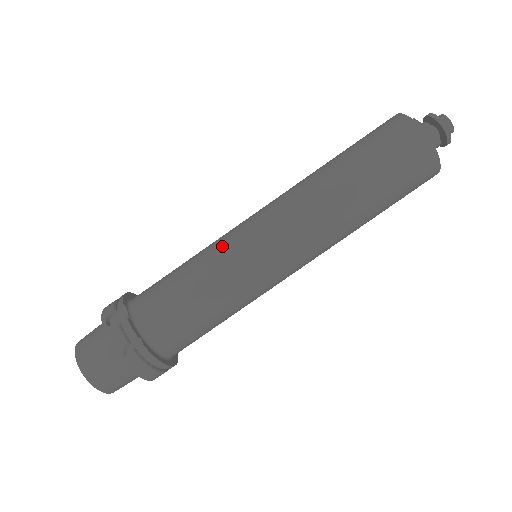
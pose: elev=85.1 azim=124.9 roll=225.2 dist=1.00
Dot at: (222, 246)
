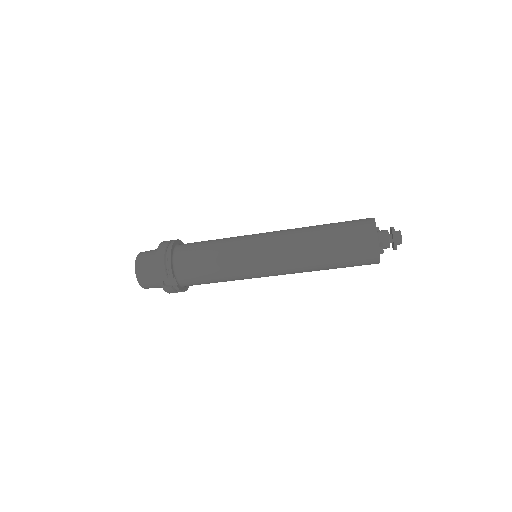
Dot at: (241, 269)
